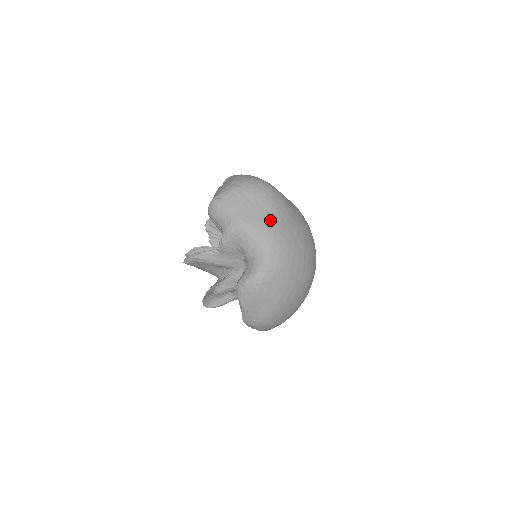
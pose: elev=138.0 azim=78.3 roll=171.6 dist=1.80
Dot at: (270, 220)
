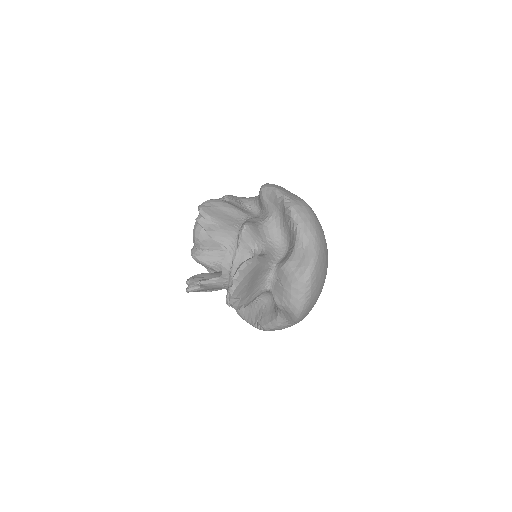
Dot at: occluded
